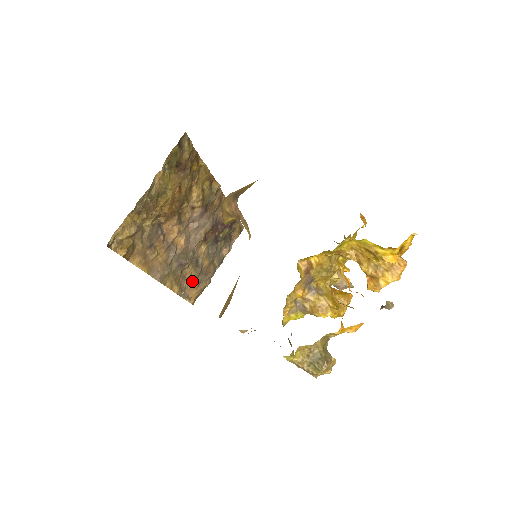
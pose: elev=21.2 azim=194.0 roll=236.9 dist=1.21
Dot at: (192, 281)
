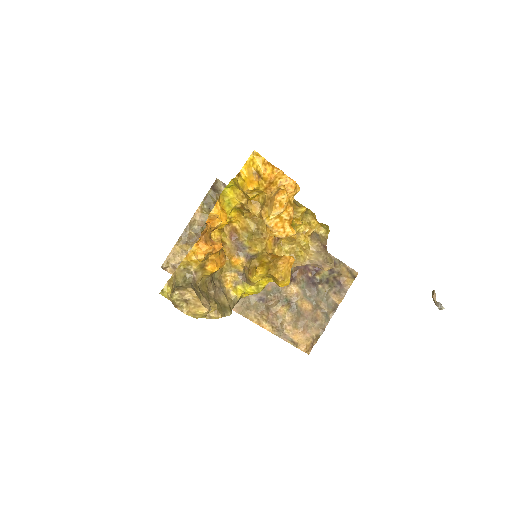
Dot at: (291, 323)
